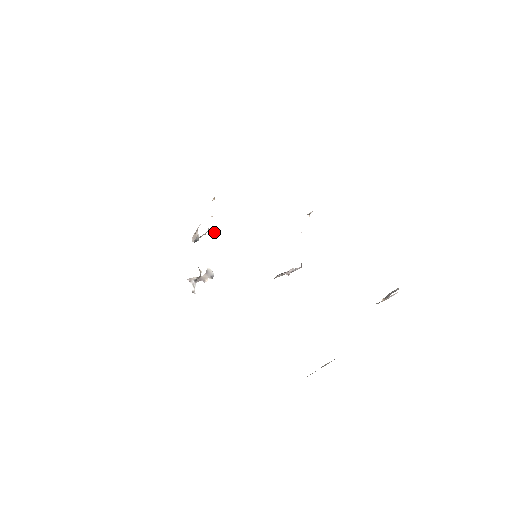
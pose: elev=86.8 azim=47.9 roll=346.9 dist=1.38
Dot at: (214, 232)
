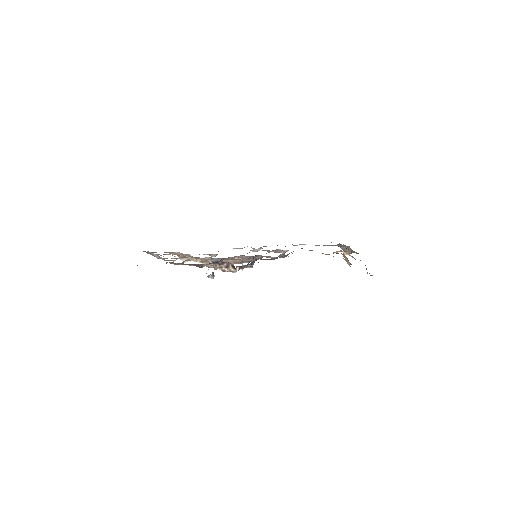
Dot at: occluded
